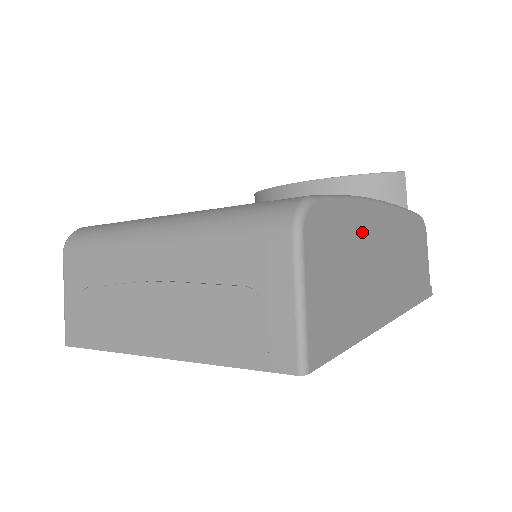
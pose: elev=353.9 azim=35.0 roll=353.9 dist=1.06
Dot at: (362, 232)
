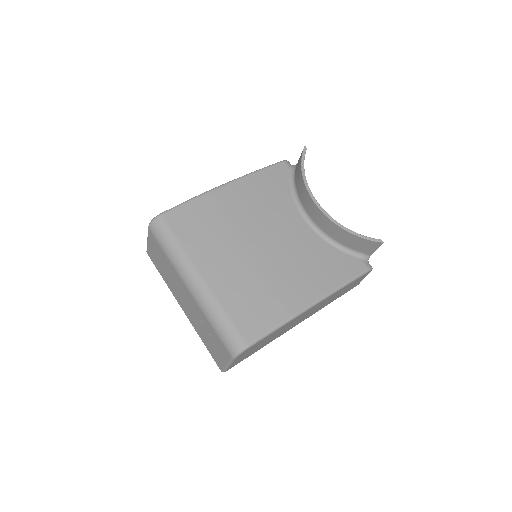
Dot at: (286, 326)
